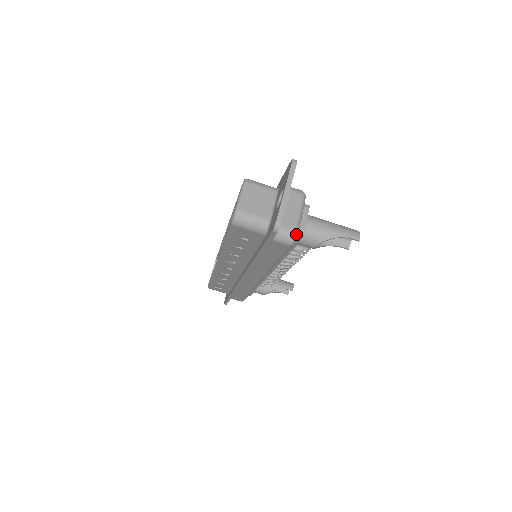
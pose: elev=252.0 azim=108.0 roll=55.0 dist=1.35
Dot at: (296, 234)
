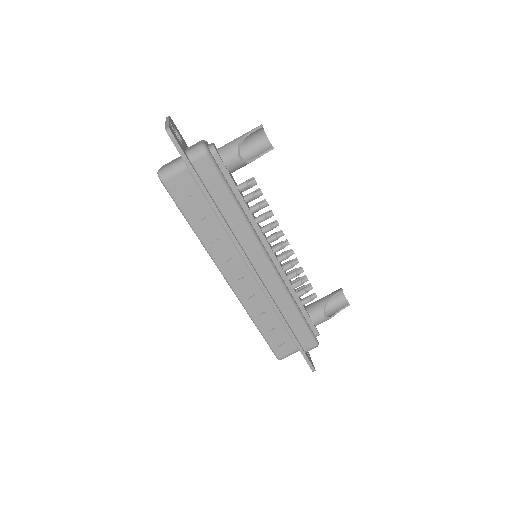
Dot at: (203, 144)
